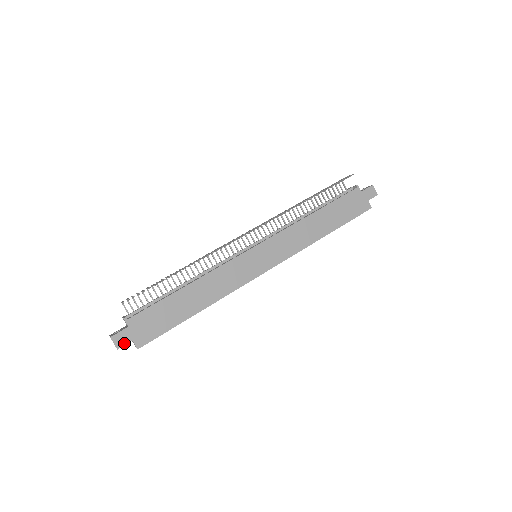
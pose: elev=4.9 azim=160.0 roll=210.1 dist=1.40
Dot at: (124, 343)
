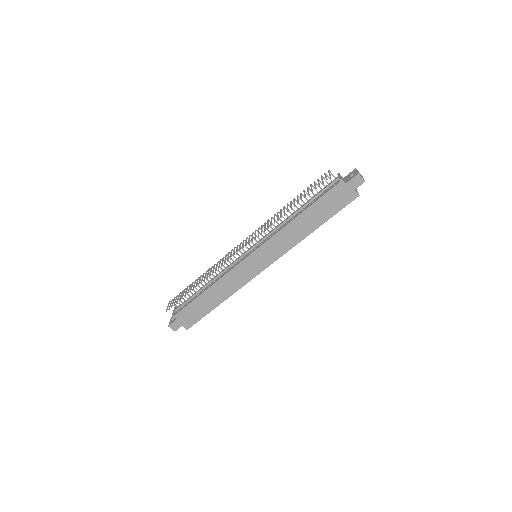
Dot at: (178, 328)
